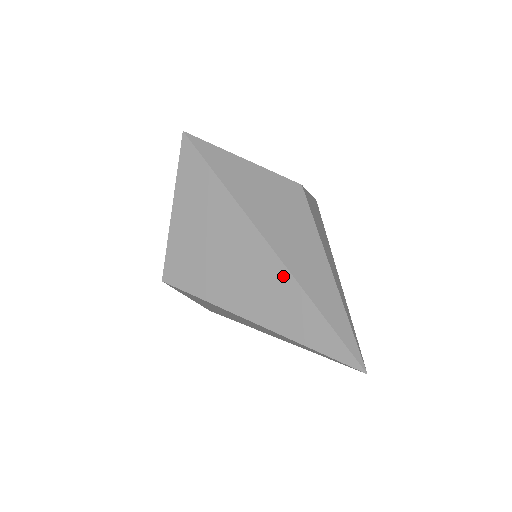
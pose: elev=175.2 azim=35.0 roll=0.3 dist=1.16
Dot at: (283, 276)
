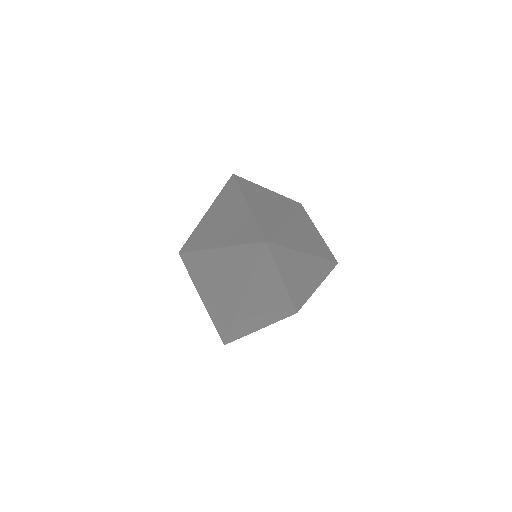
Dot at: (245, 212)
